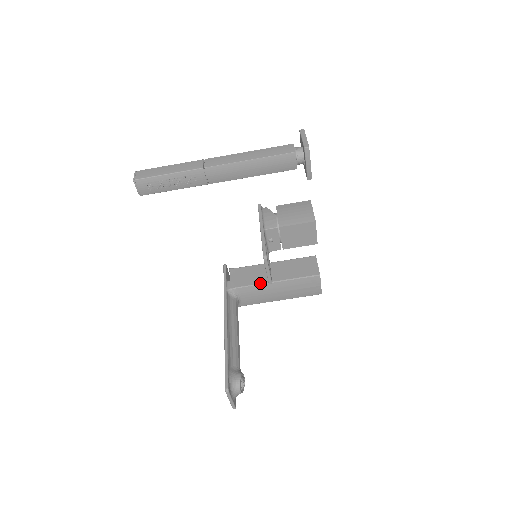
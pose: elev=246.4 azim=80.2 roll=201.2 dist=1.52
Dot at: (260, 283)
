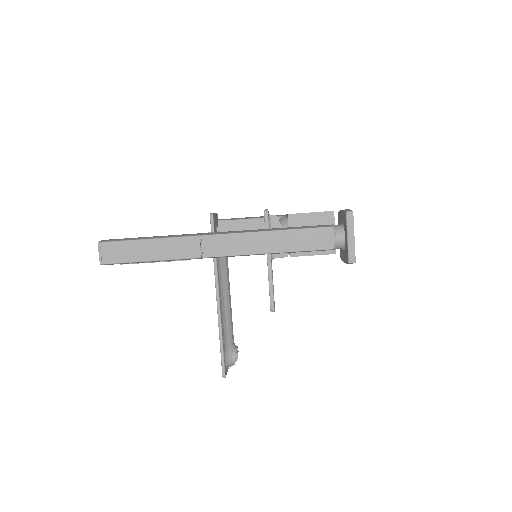
Dot at: occluded
